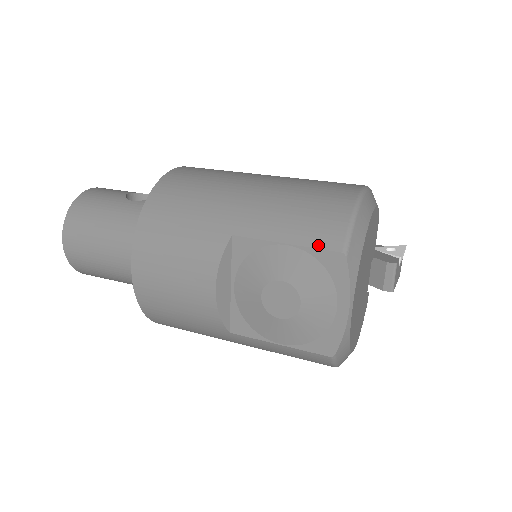
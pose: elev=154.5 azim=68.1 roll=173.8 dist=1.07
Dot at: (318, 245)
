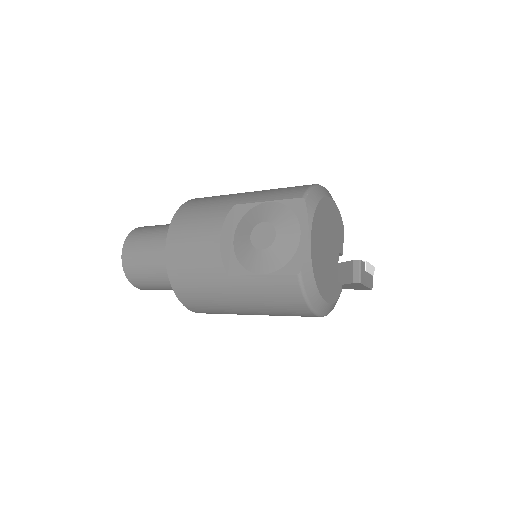
Dot at: (288, 198)
